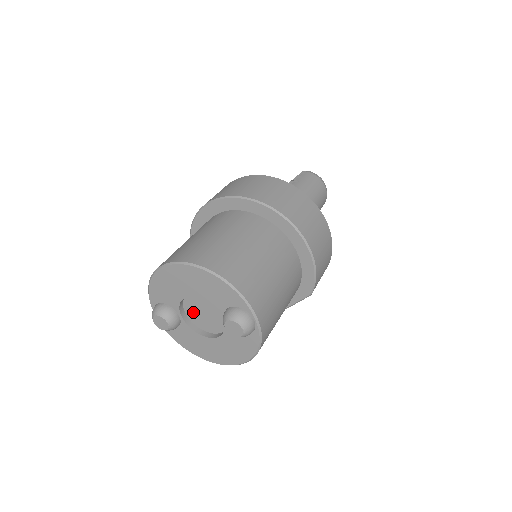
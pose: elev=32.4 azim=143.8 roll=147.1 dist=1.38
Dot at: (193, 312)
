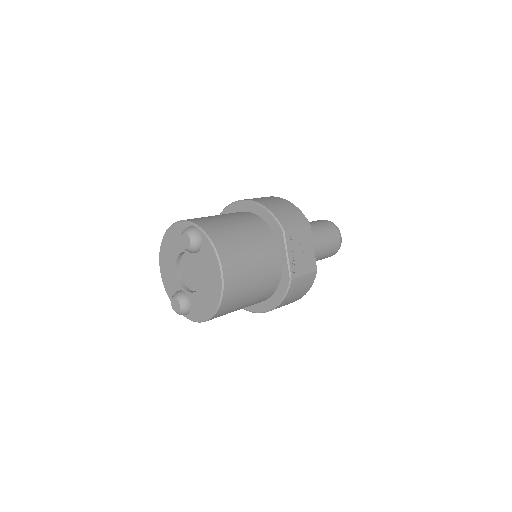
Dot at: (190, 281)
